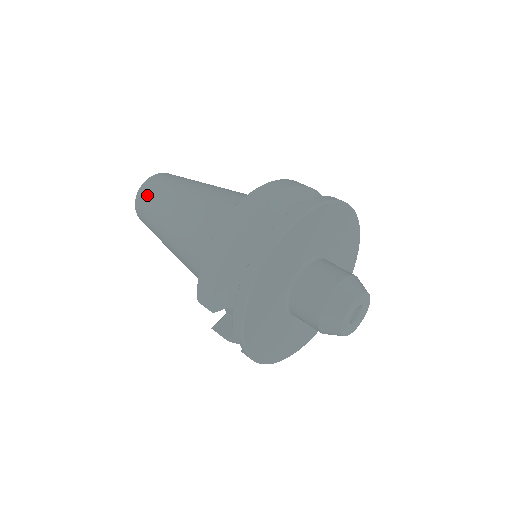
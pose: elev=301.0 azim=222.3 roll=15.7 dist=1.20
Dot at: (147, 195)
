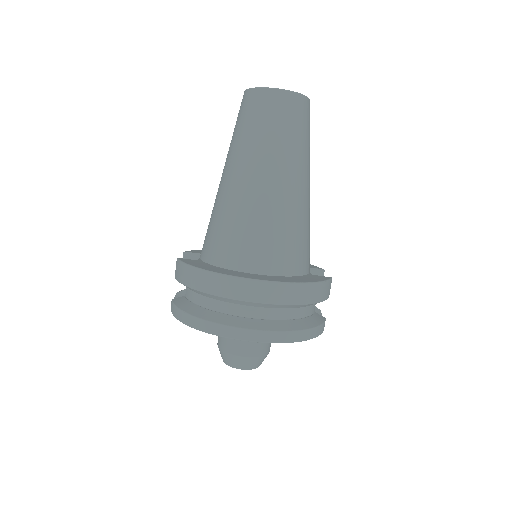
Dot at: (256, 110)
